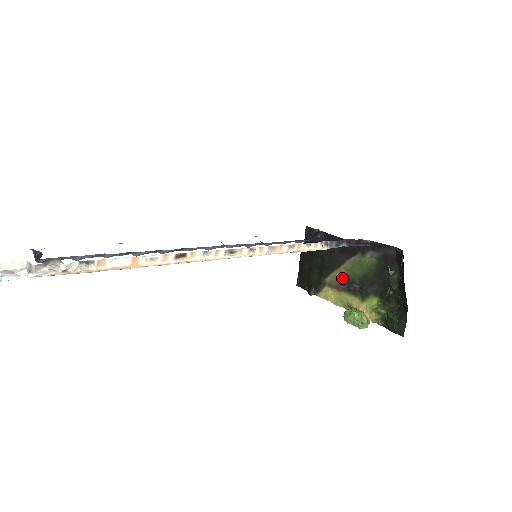
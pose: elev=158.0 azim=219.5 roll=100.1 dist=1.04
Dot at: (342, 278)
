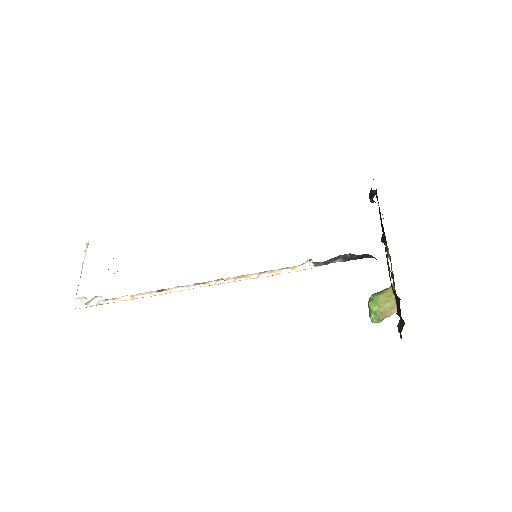
Dot at: occluded
